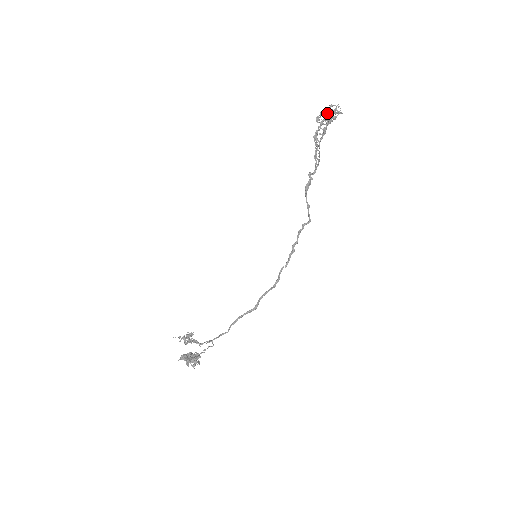
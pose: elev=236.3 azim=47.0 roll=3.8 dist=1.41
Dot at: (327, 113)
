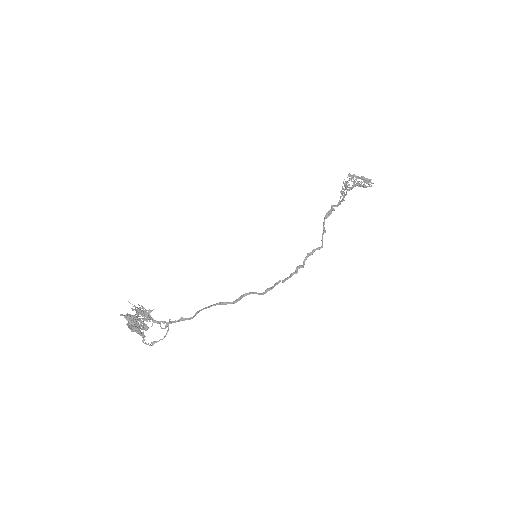
Dot at: occluded
